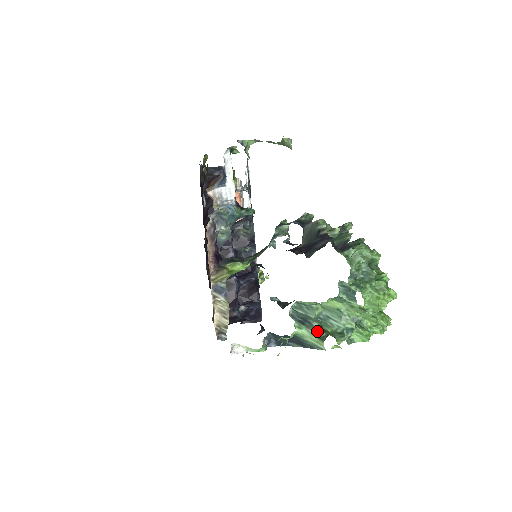
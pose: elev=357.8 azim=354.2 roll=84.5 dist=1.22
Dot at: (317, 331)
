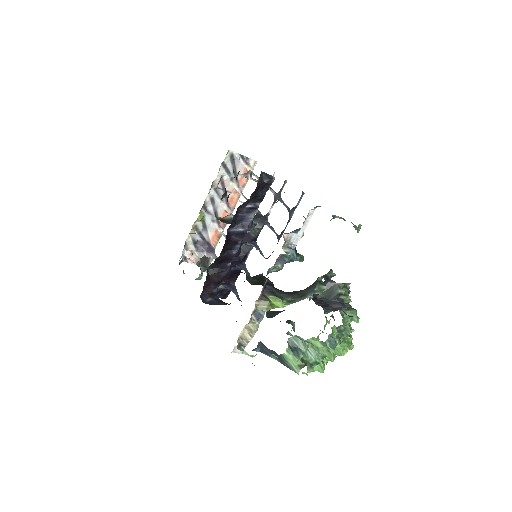
Dot at: (299, 359)
